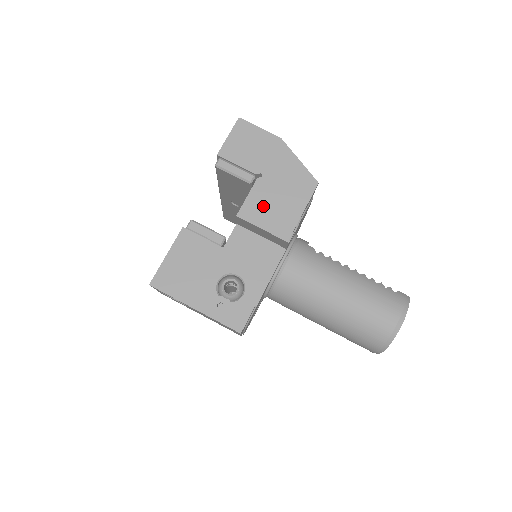
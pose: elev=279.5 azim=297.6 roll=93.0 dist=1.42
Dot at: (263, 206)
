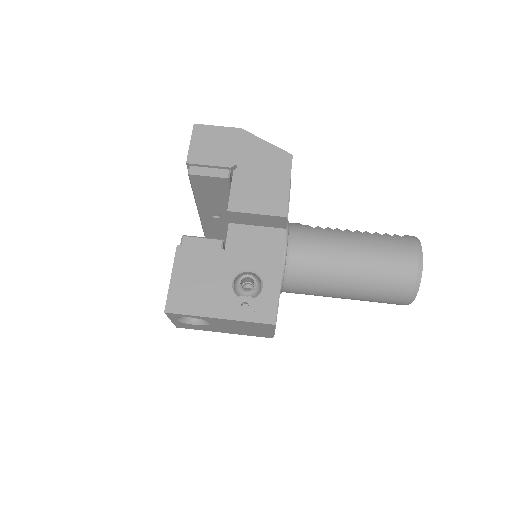
Dot at: (249, 193)
